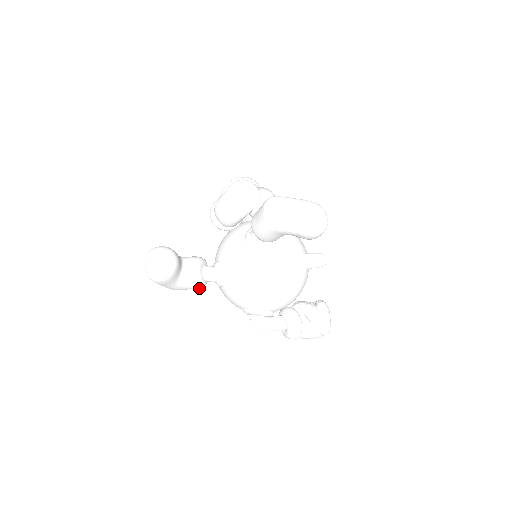
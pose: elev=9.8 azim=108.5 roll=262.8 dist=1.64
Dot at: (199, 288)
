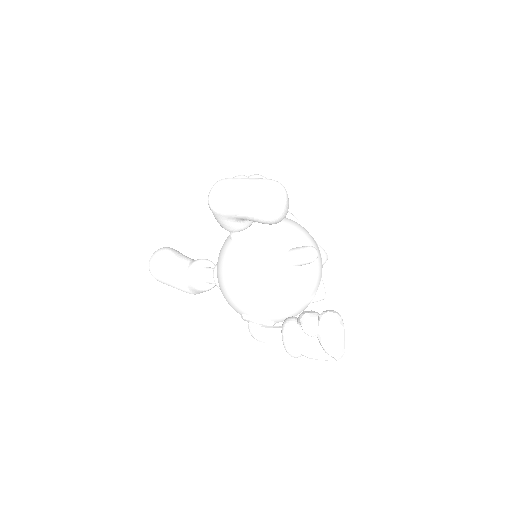
Dot at: (201, 290)
